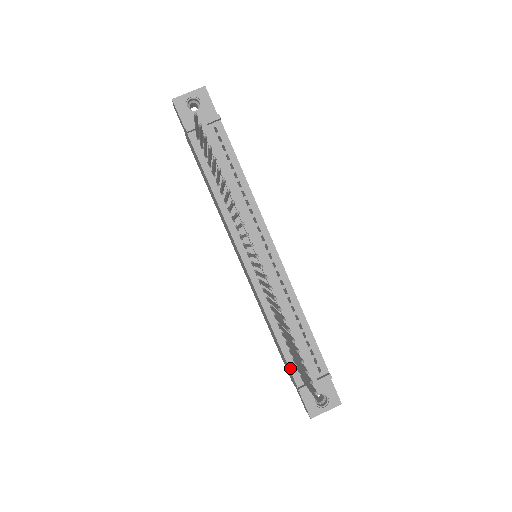
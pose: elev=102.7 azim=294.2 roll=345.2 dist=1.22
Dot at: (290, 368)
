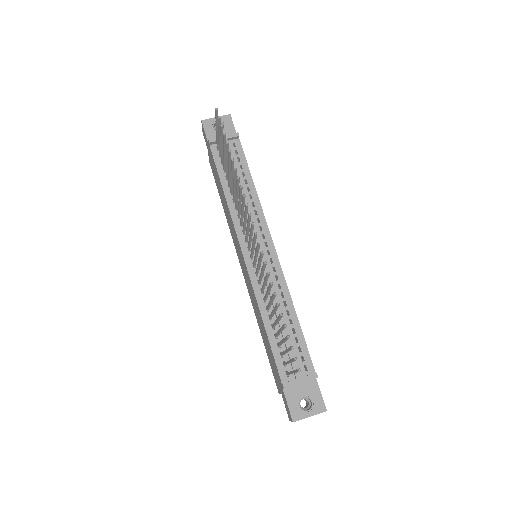
Dot at: (276, 362)
